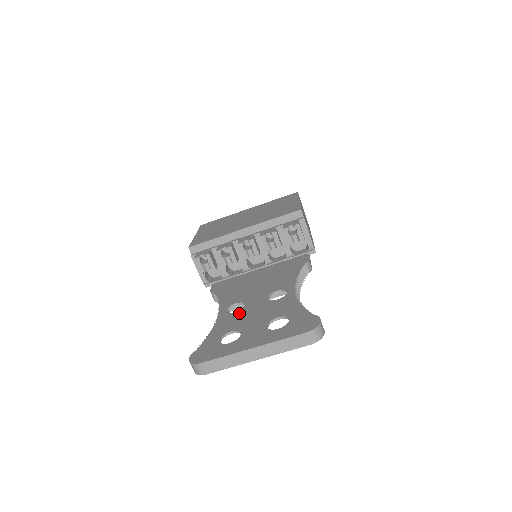
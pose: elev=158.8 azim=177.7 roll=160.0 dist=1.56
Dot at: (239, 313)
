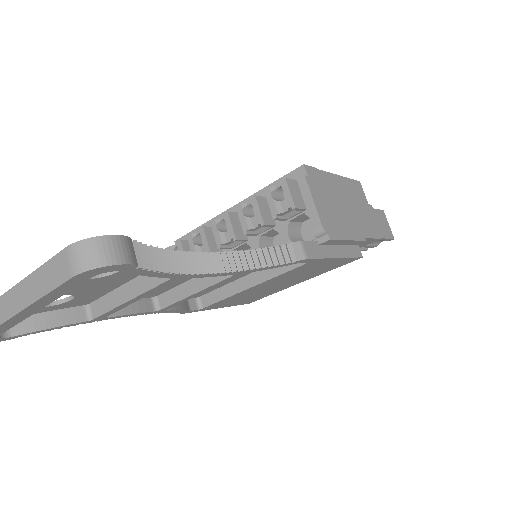
Dot at: occluded
